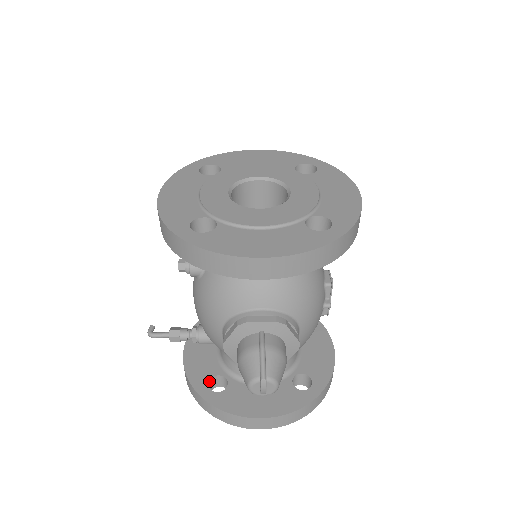
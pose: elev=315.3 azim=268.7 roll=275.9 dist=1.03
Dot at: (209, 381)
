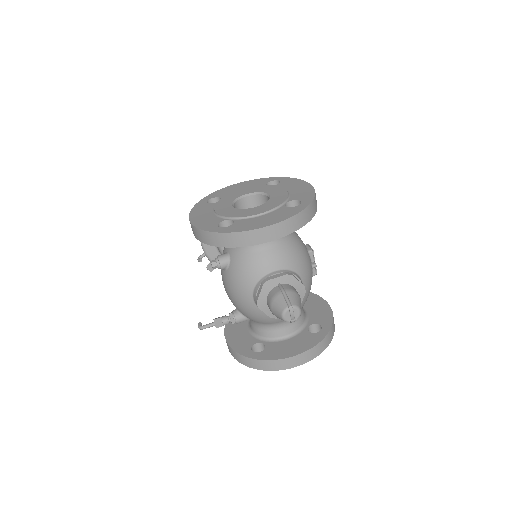
Dot at: (251, 349)
